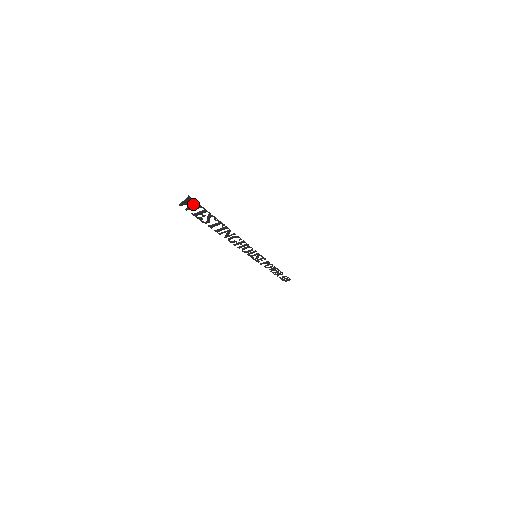
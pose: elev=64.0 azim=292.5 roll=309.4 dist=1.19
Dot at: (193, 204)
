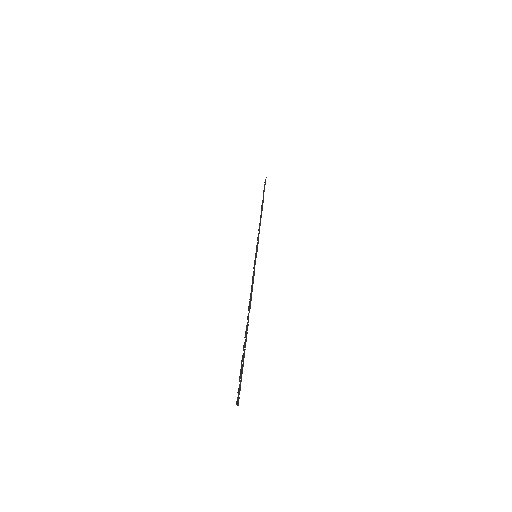
Dot at: (239, 392)
